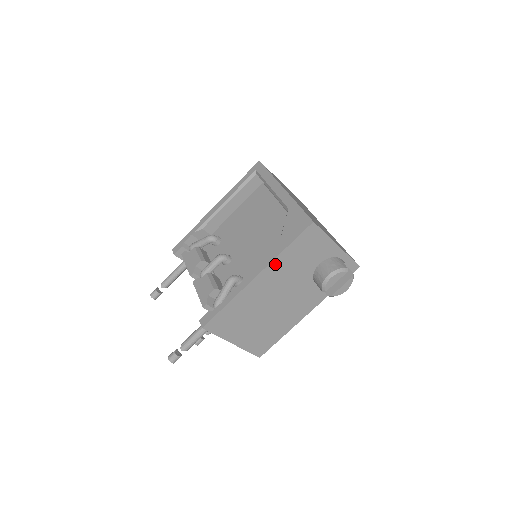
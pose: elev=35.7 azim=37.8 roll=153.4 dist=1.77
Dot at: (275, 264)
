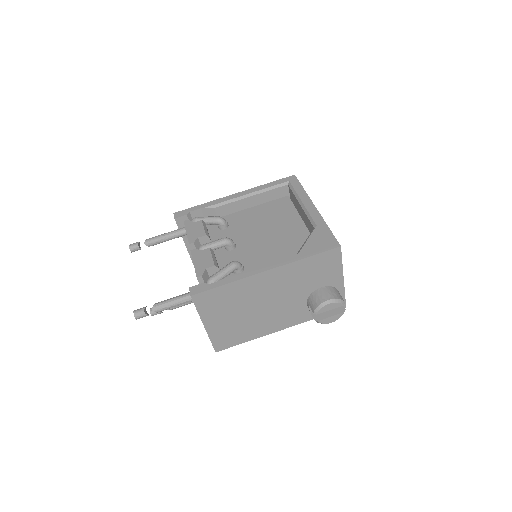
Dot at: (288, 268)
